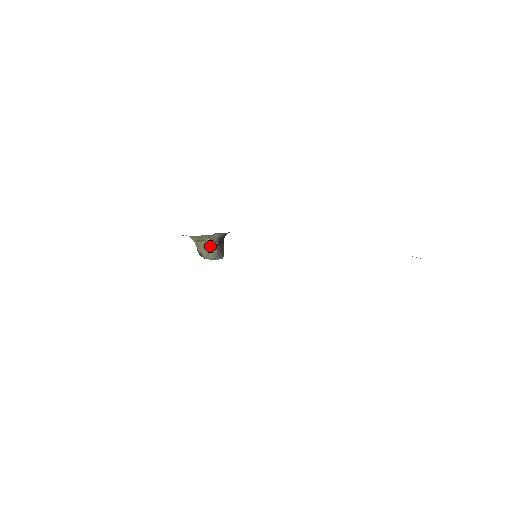
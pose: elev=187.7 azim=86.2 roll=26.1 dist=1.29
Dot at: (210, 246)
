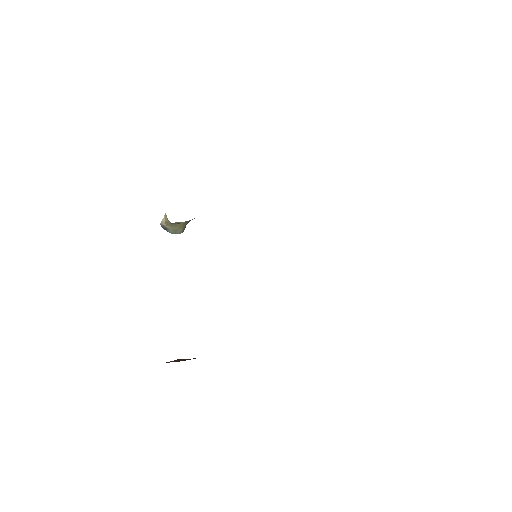
Dot at: (183, 225)
